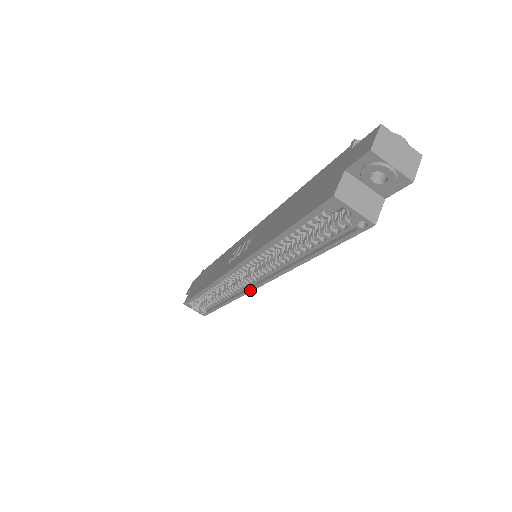
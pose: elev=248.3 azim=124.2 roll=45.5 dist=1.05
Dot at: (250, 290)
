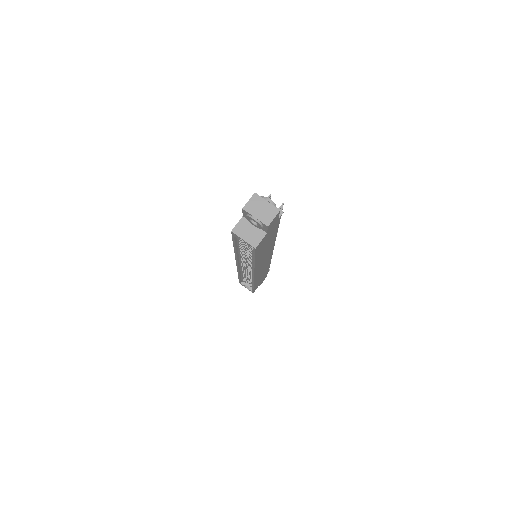
Dot at: (253, 278)
